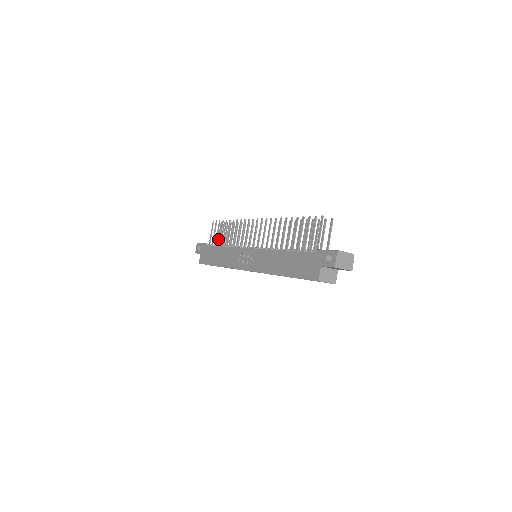
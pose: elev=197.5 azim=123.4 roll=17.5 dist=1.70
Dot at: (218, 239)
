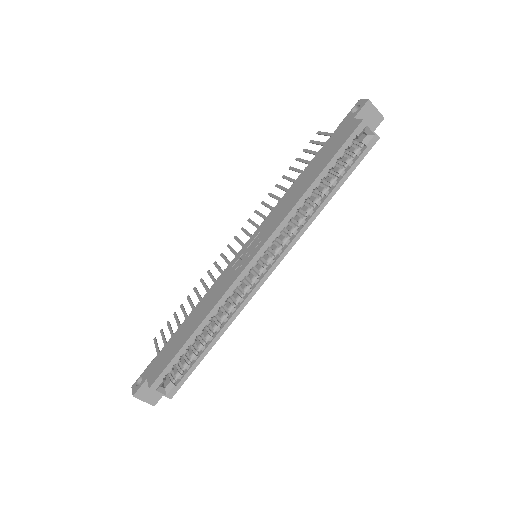
Dot at: occluded
